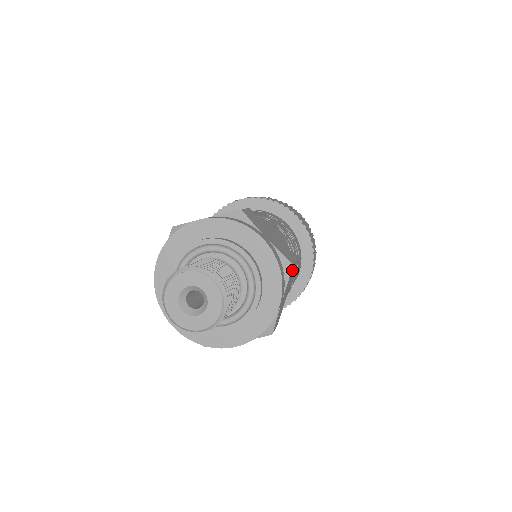
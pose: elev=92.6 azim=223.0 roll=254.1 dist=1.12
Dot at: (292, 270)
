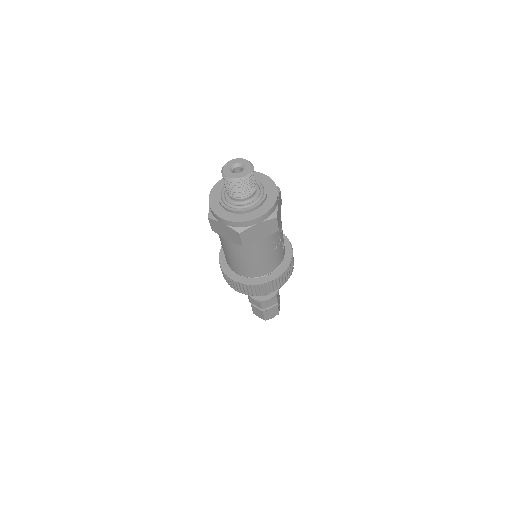
Dot at: (280, 195)
